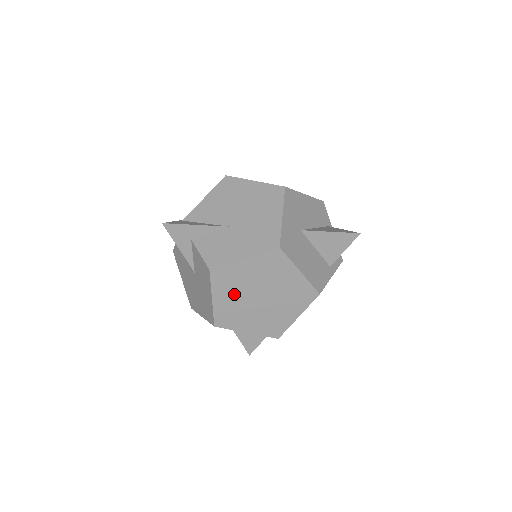
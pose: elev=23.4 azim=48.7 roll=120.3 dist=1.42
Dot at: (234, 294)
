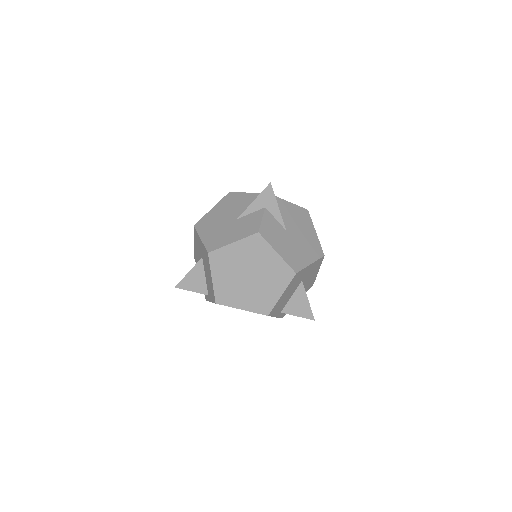
Dot at: (244, 257)
